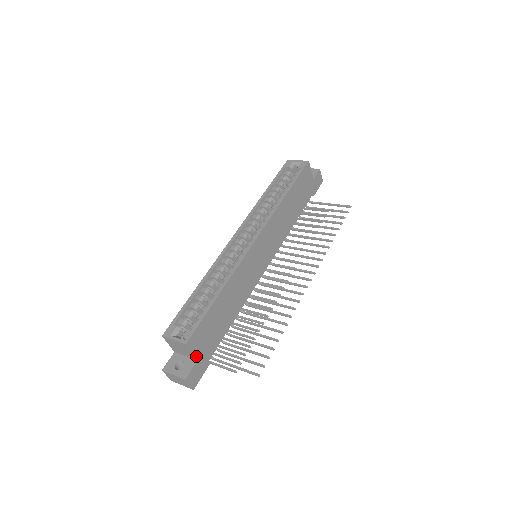
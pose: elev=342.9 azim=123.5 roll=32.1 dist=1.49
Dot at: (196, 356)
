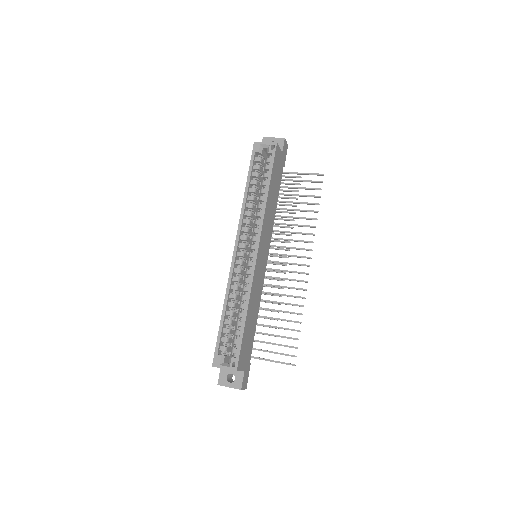
Dot at: (243, 370)
